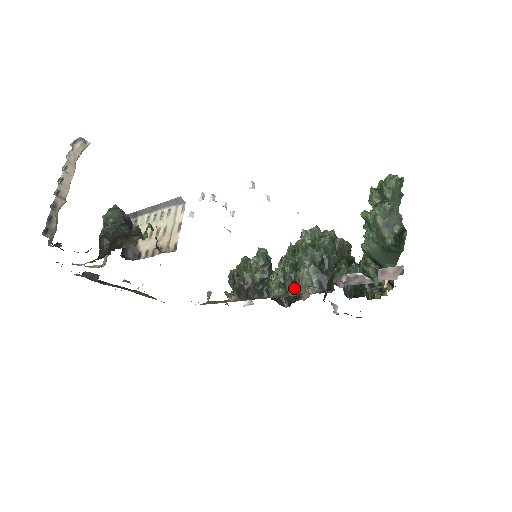
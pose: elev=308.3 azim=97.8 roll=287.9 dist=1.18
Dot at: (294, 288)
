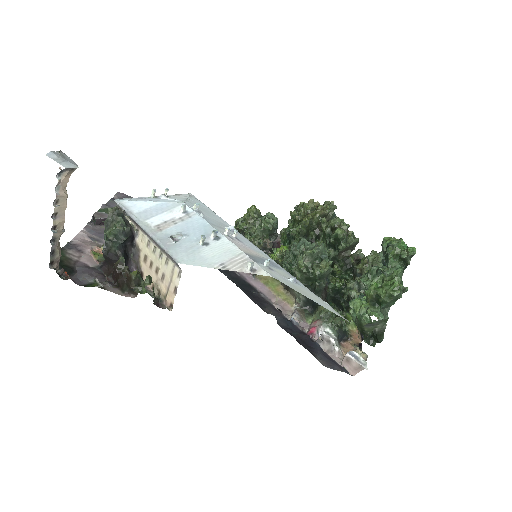
Dot at: (285, 286)
